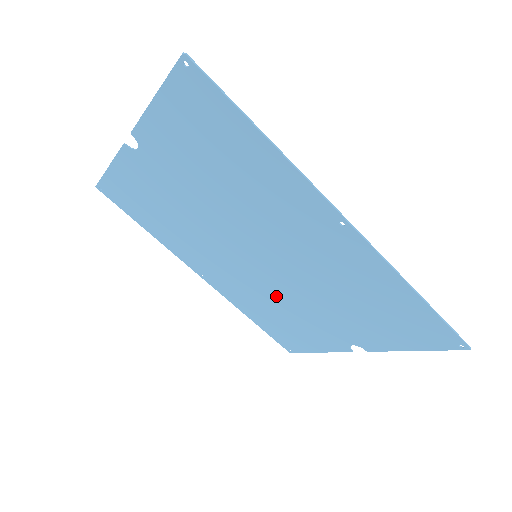
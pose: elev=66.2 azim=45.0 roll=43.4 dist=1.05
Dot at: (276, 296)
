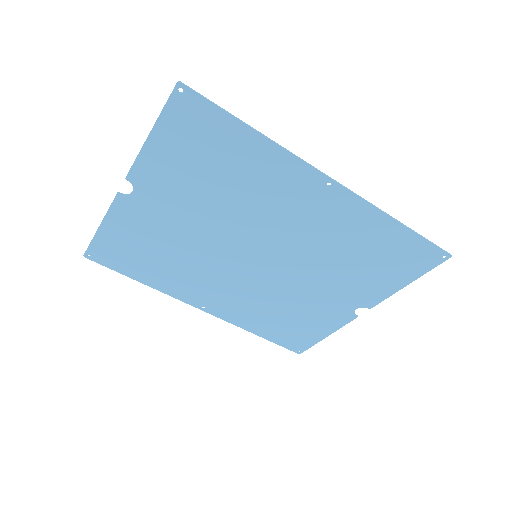
Dot at: (279, 292)
